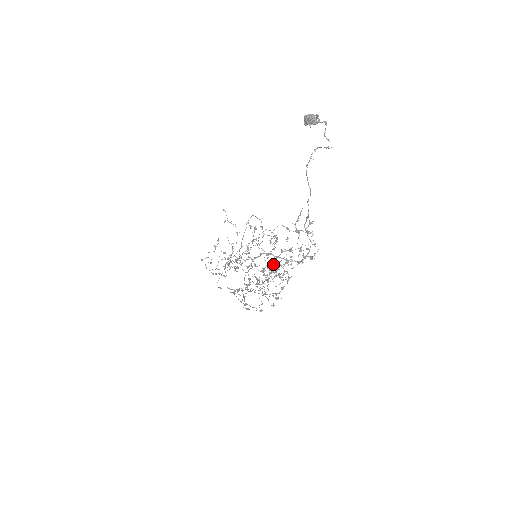
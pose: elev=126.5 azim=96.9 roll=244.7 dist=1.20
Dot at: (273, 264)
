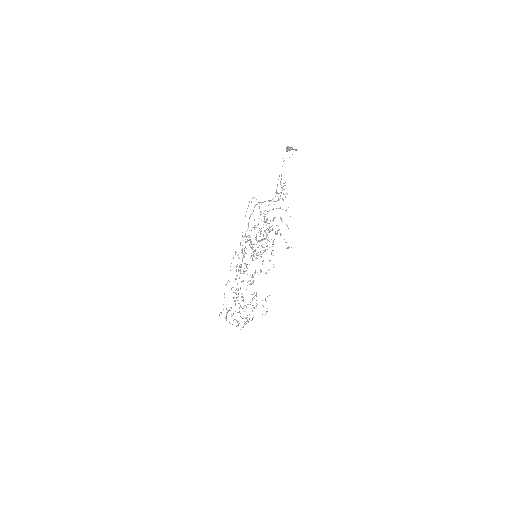
Dot at: (261, 214)
